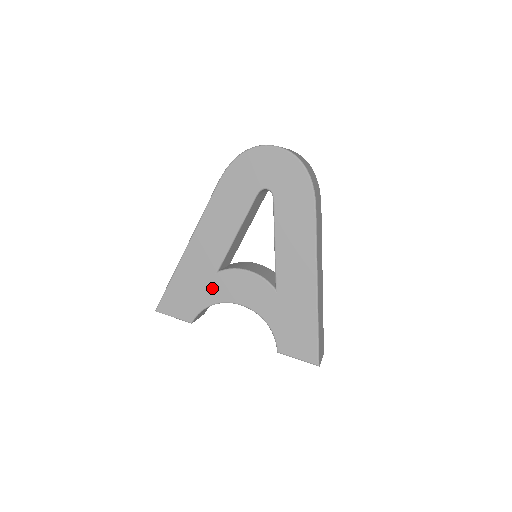
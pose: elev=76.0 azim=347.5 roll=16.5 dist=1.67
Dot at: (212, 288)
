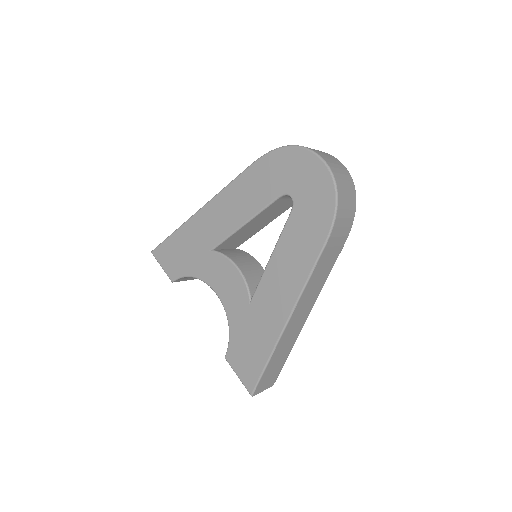
Dot at: (201, 262)
